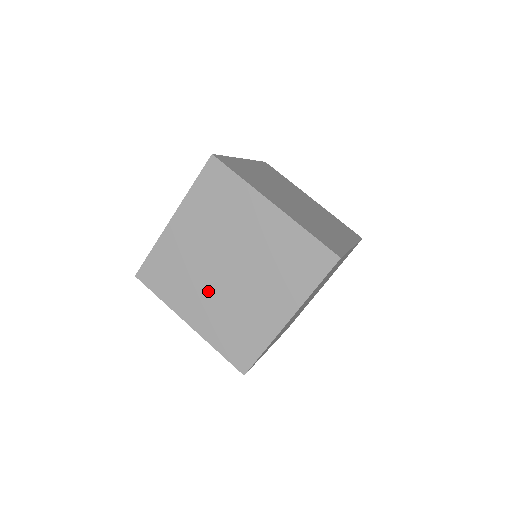
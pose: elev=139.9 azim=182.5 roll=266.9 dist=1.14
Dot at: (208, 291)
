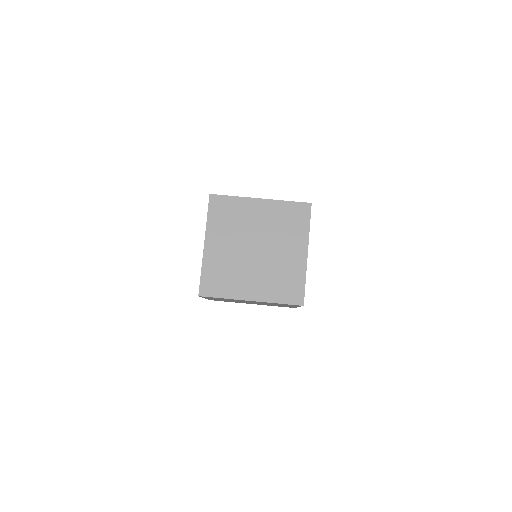
Dot at: occluded
